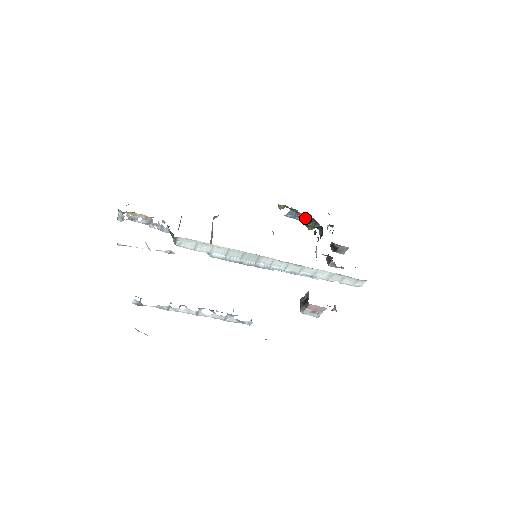
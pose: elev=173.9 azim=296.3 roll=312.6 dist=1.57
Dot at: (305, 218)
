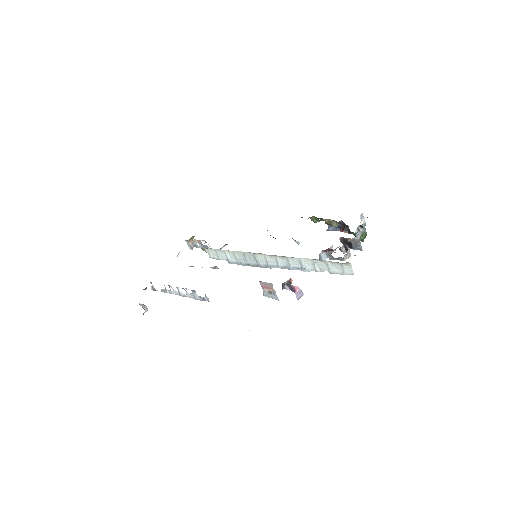
Dot at: (332, 224)
